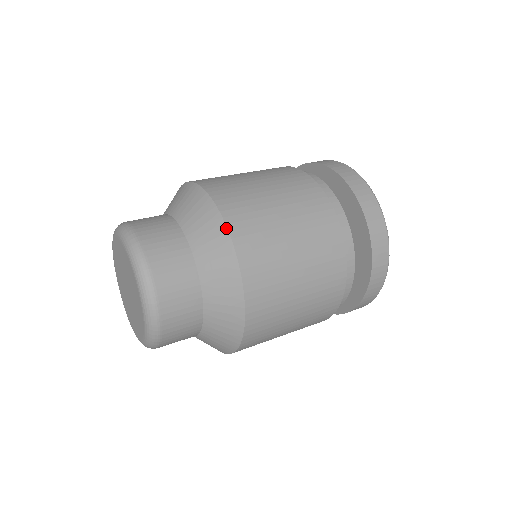
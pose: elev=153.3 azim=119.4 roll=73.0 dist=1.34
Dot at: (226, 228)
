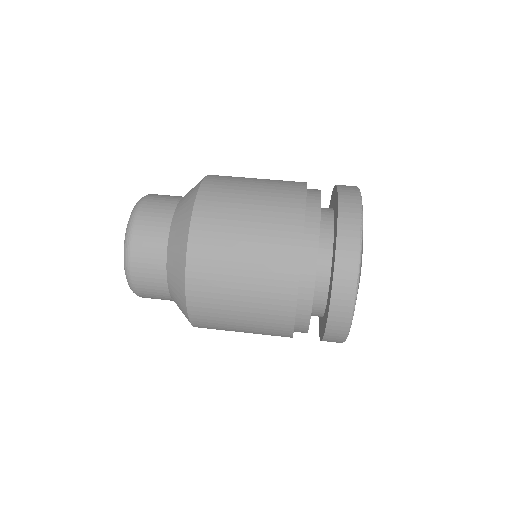
Dot at: (191, 213)
